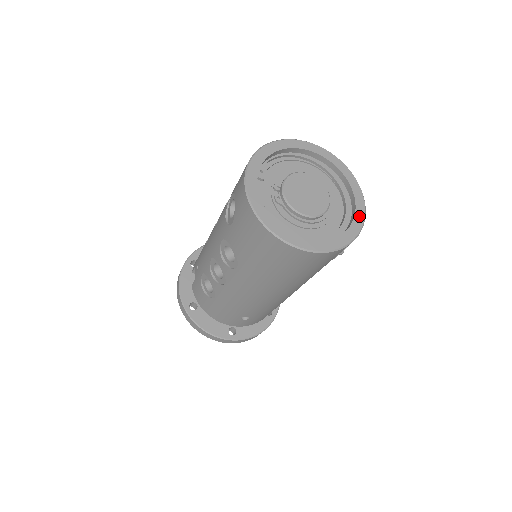
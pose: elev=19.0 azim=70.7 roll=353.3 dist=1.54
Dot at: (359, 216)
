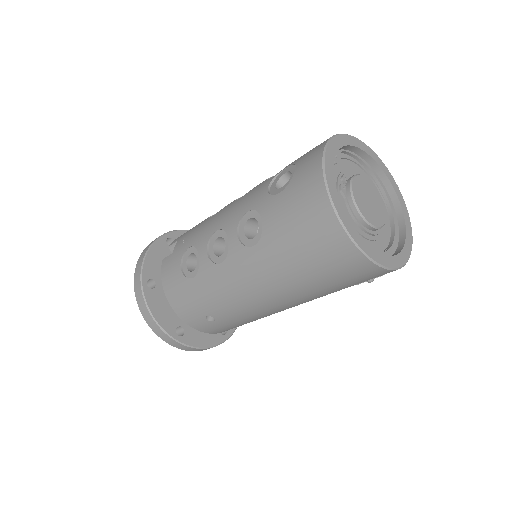
Dot at: (407, 250)
